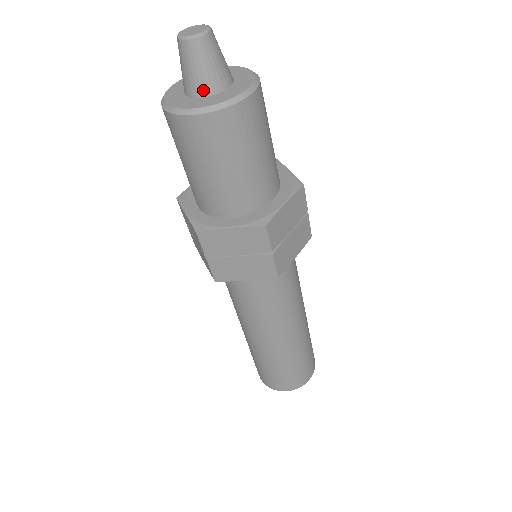
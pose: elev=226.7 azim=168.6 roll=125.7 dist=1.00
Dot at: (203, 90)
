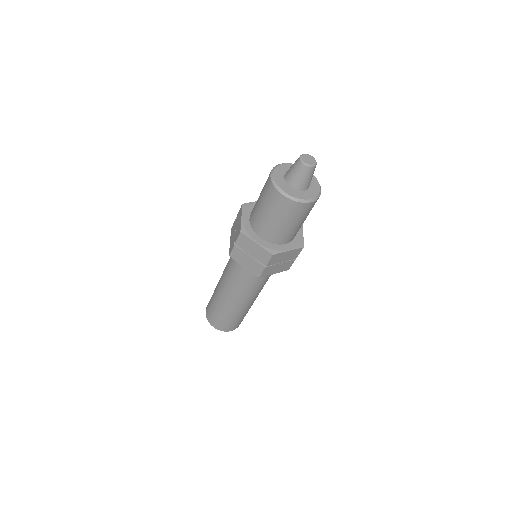
Dot at: (305, 188)
